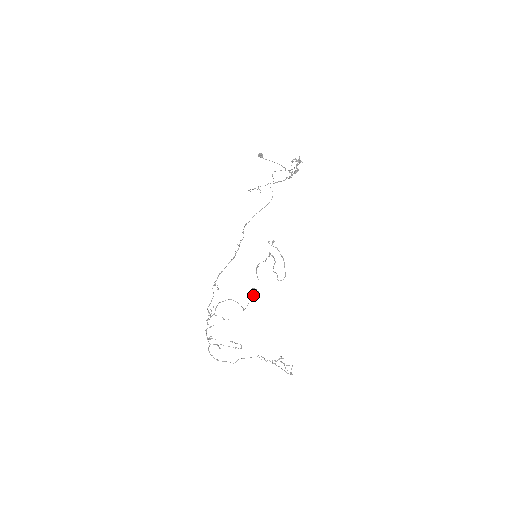
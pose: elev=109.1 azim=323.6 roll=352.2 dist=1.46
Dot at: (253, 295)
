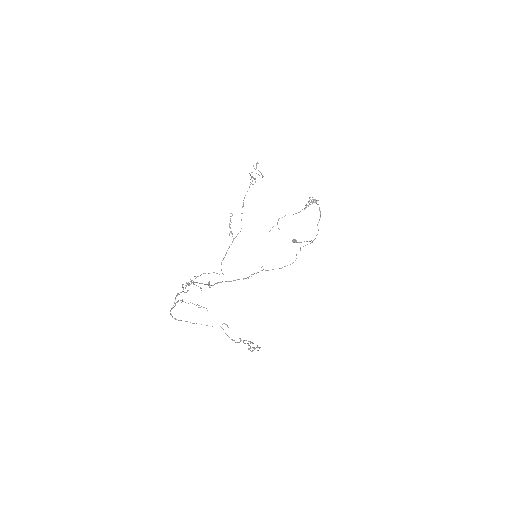
Dot at: occluded
